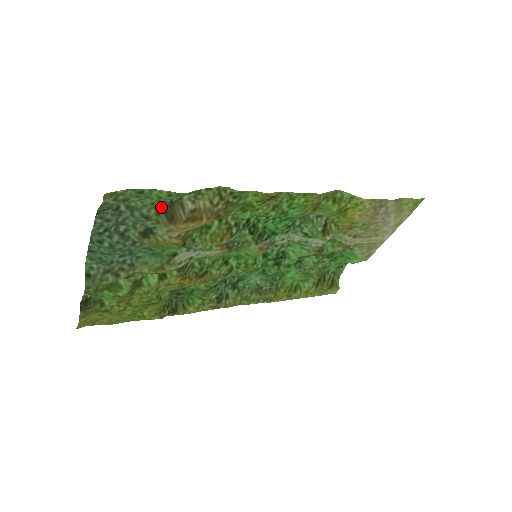
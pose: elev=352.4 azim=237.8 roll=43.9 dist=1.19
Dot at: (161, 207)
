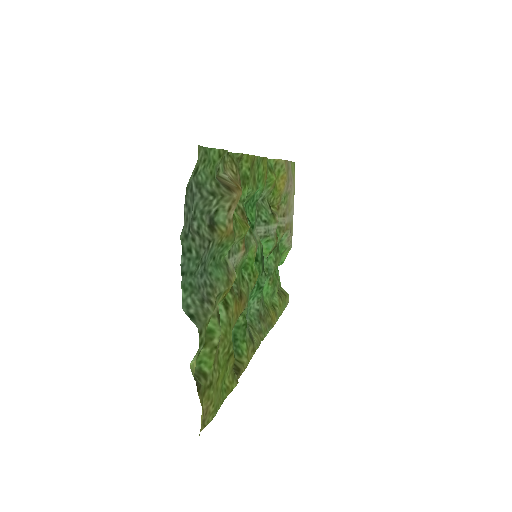
Dot at: (215, 179)
